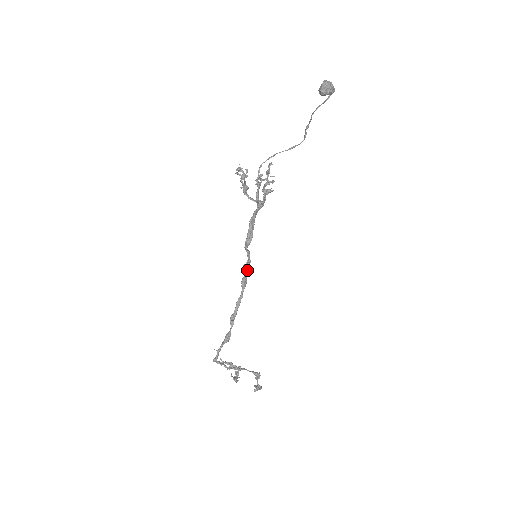
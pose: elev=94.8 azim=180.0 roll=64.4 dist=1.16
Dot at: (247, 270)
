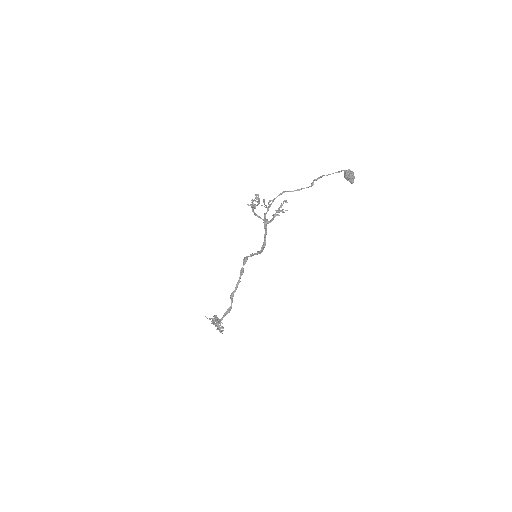
Dot at: (245, 263)
